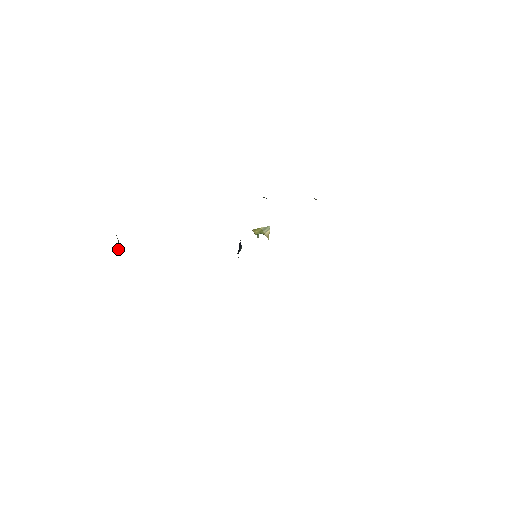
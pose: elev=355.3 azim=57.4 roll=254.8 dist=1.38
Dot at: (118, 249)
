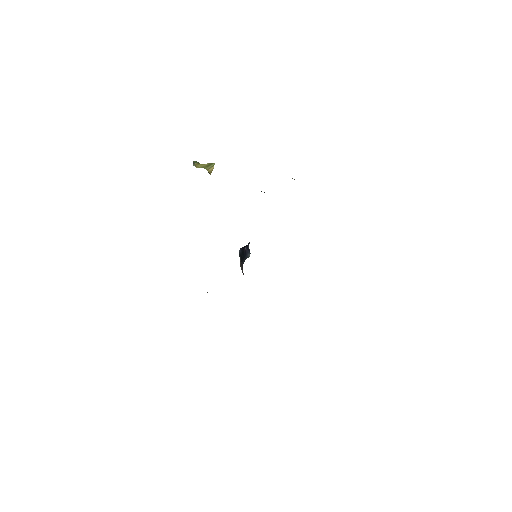
Dot at: occluded
